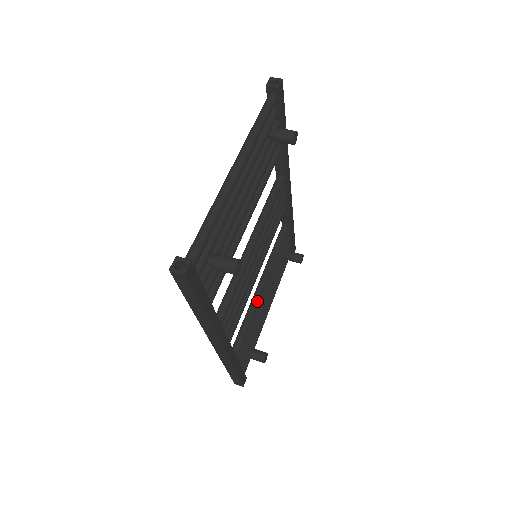
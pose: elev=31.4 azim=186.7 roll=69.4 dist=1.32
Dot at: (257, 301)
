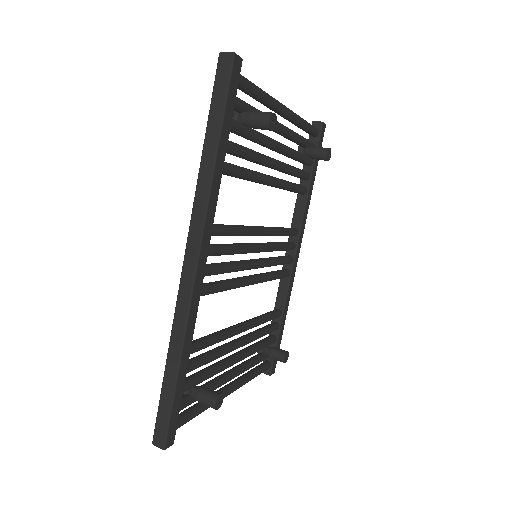
Dot at: (232, 330)
